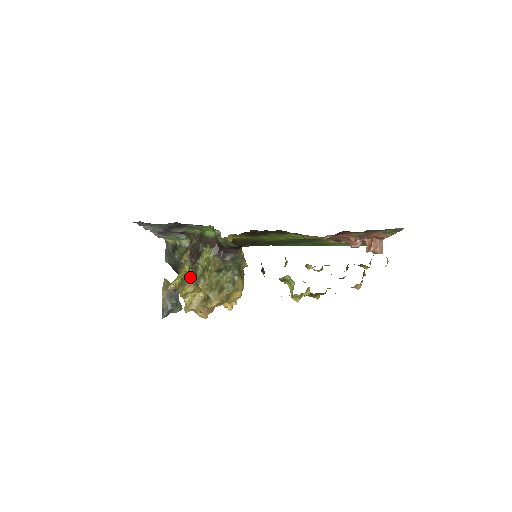
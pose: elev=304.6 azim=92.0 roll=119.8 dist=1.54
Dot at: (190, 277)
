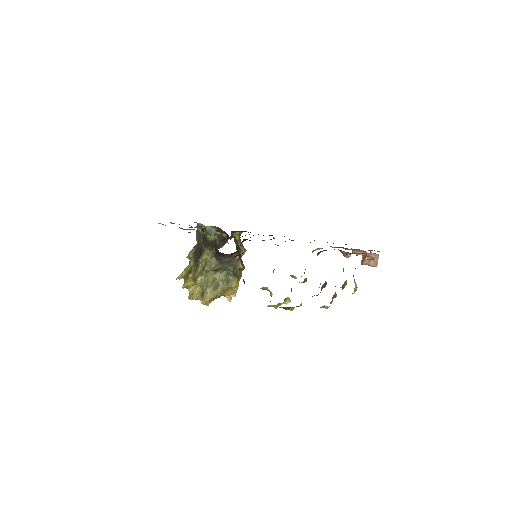
Dot at: (191, 273)
